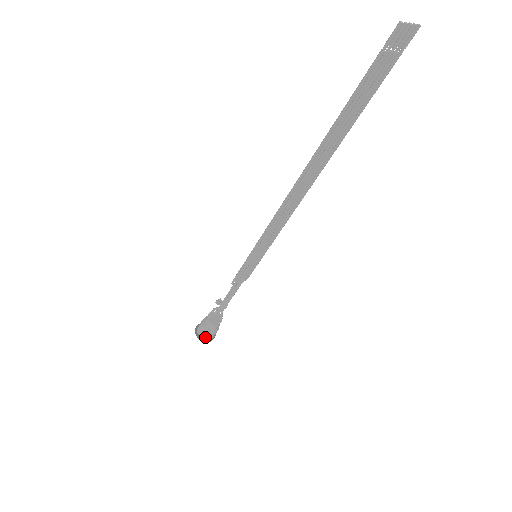
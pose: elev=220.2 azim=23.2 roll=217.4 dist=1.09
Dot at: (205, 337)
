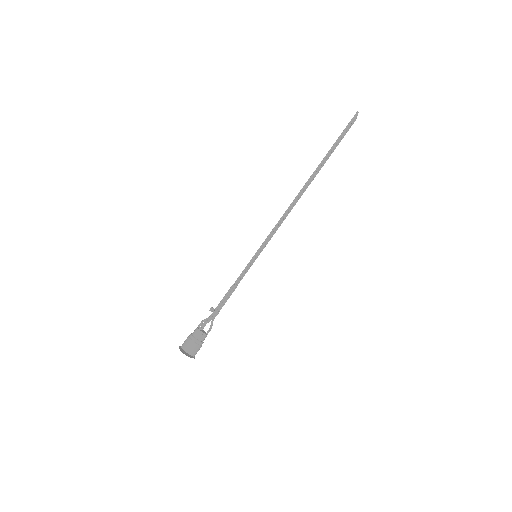
Dot at: (193, 352)
